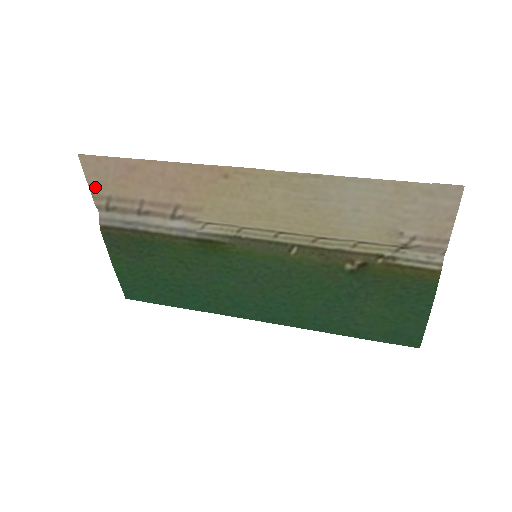
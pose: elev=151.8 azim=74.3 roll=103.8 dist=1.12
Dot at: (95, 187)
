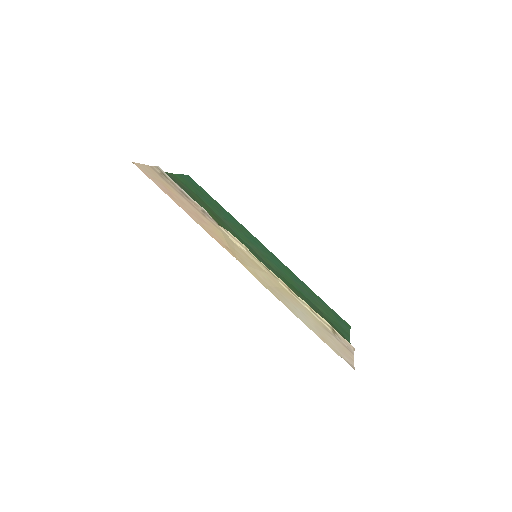
Dot at: (150, 169)
